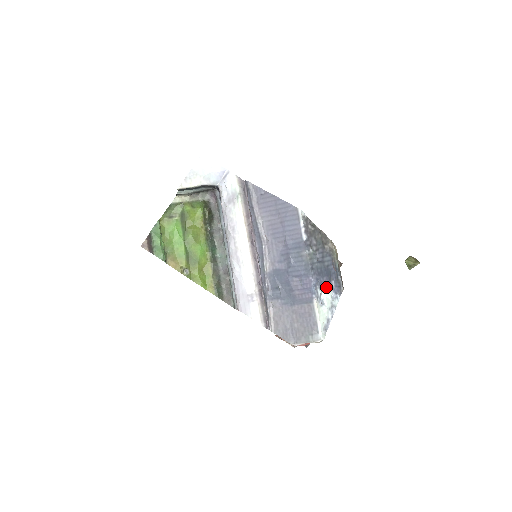
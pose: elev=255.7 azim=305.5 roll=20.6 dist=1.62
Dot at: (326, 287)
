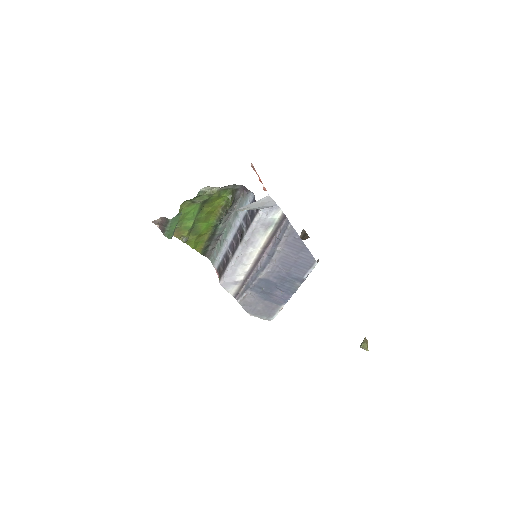
Dot at: occluded
